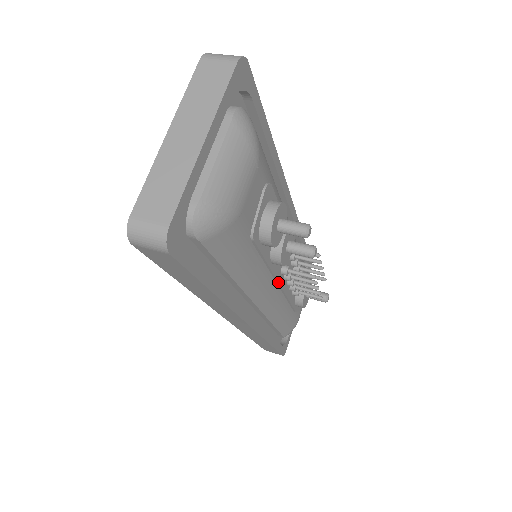
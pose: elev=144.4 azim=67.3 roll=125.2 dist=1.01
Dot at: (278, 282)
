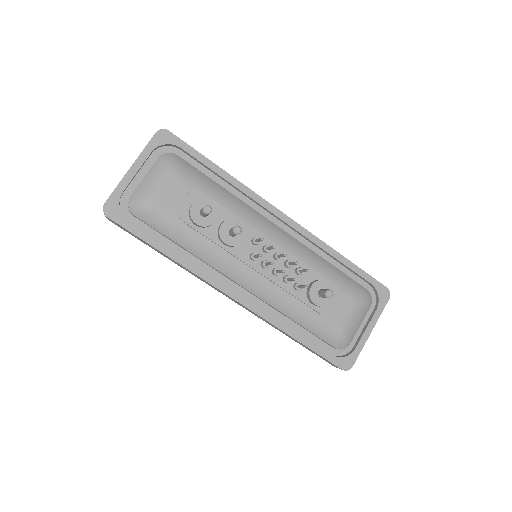
Dot at: (249, 265)
